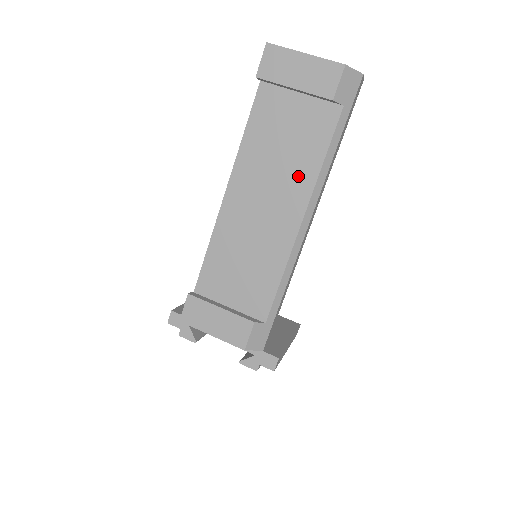
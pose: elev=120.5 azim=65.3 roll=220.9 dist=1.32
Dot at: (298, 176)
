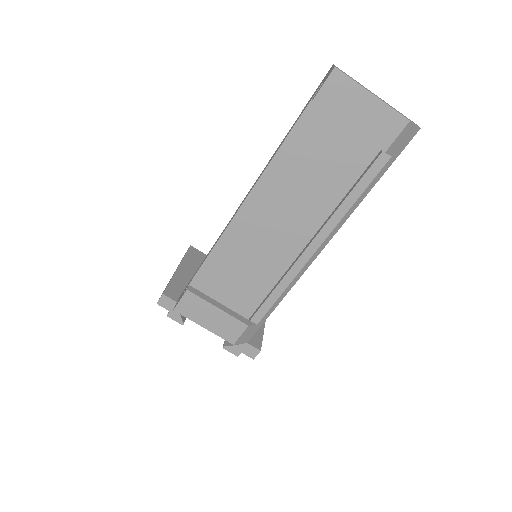
Dot at: (324, 206)
